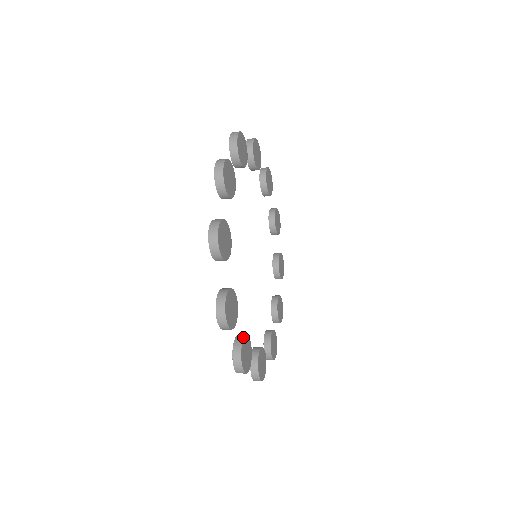
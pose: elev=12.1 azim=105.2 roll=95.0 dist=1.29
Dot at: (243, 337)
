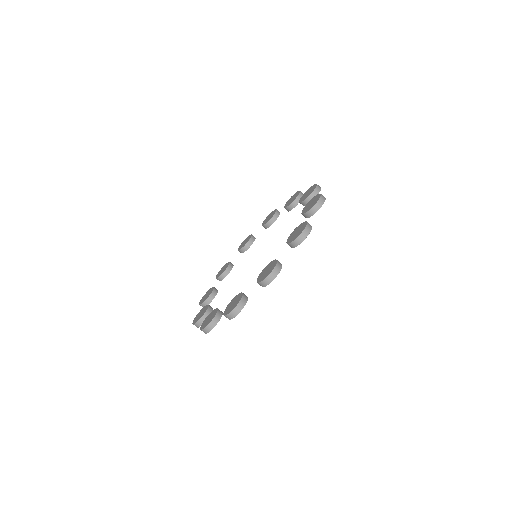
Dot at: occluded
